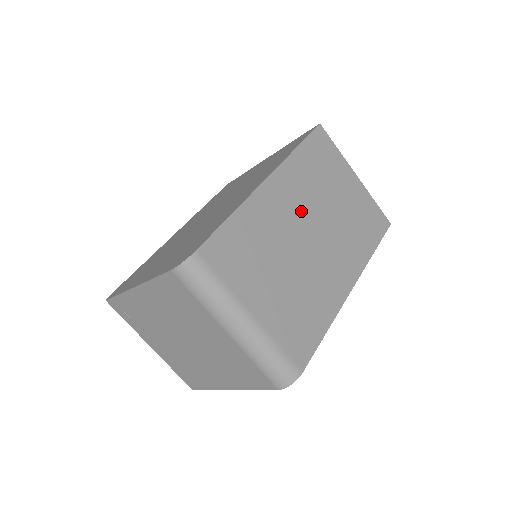
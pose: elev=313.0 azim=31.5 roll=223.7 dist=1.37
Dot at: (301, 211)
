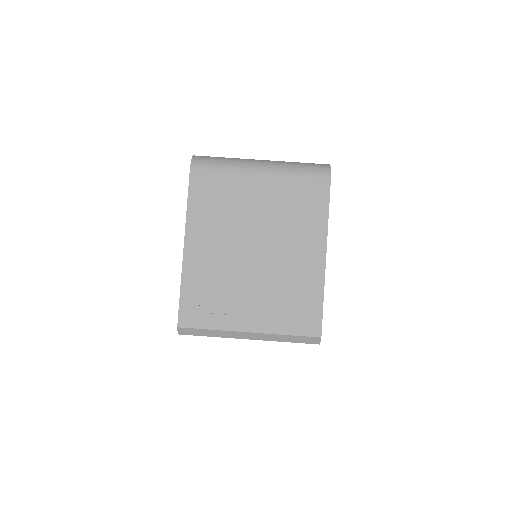
Dot at: occluded
